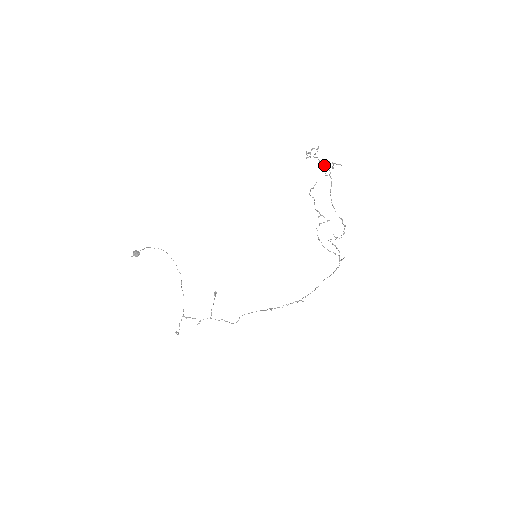
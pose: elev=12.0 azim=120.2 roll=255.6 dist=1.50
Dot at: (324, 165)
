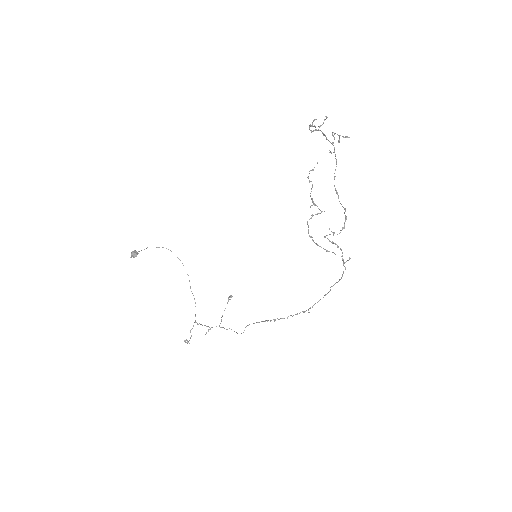
Dot at: (327, 139)
